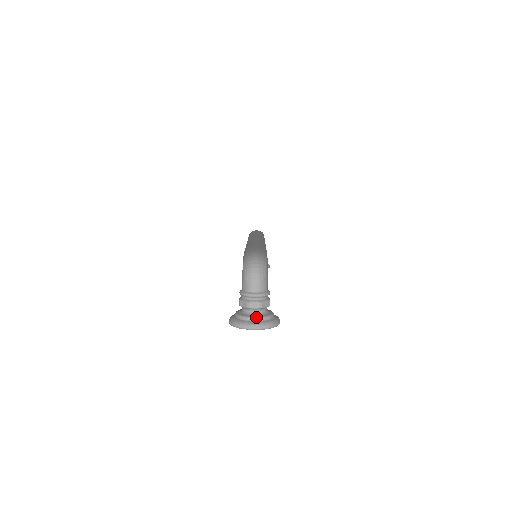
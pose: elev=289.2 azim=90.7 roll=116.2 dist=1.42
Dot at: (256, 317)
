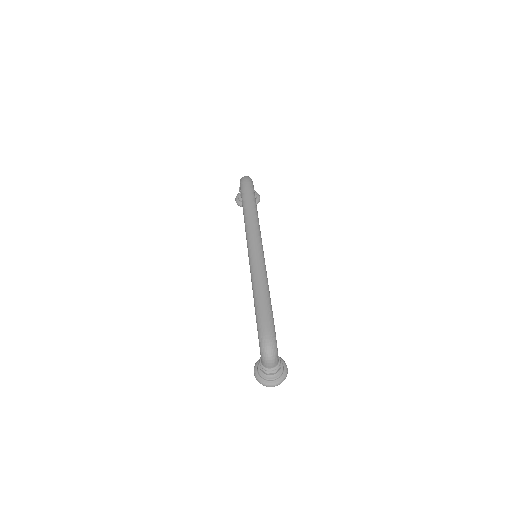
Dot at: (273, 379)
